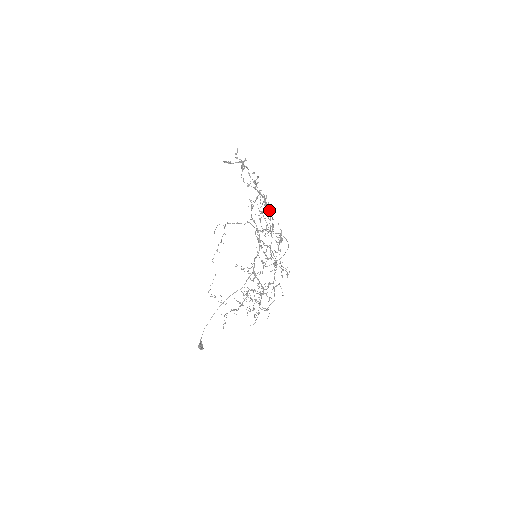
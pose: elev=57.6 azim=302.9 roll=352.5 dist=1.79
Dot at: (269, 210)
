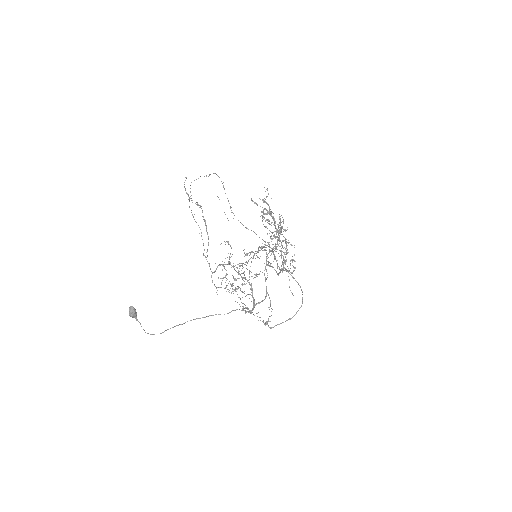
Dot at: (284, 240)
